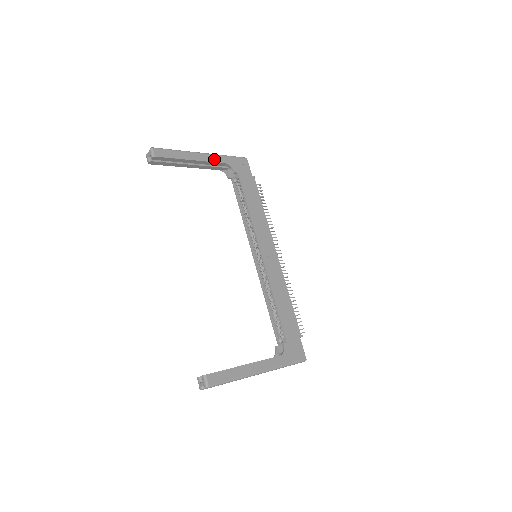
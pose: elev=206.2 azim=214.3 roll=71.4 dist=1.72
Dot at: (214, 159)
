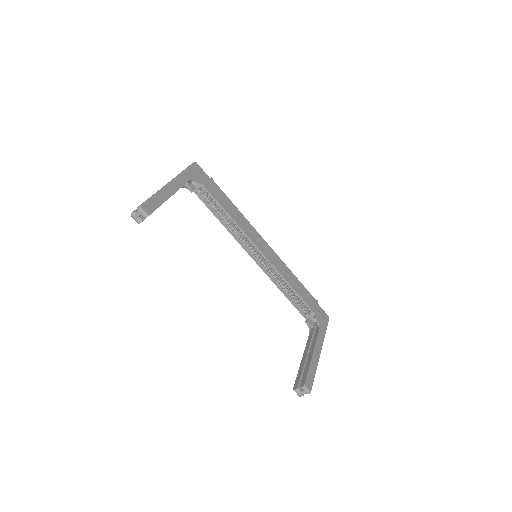
Dot at: (181, 182)
